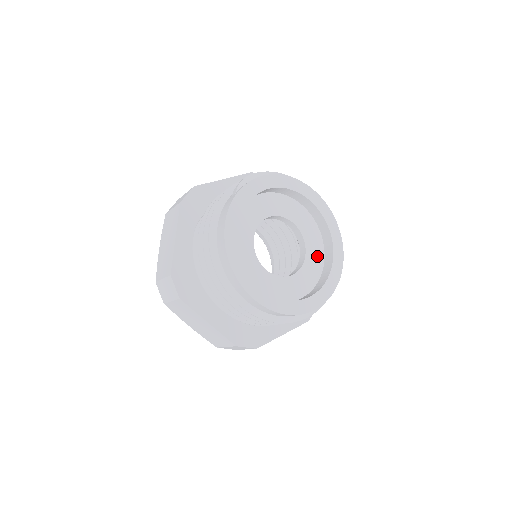
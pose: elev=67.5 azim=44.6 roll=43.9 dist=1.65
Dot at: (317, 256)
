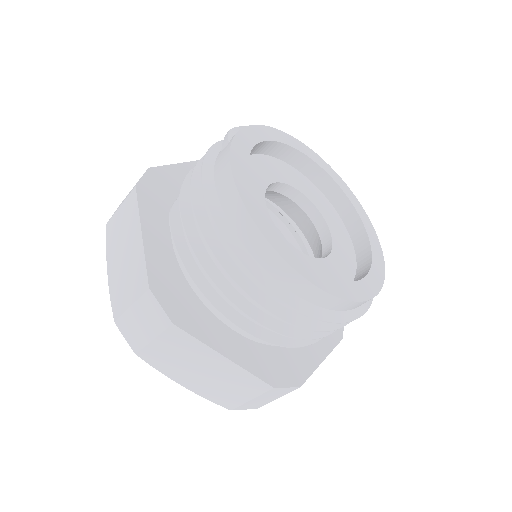
Dot at: (342, 234)
